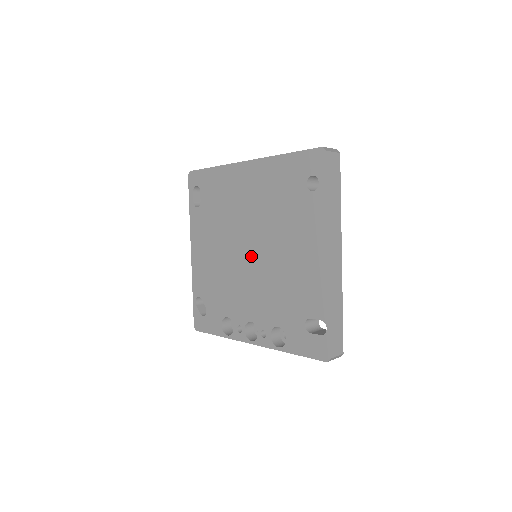
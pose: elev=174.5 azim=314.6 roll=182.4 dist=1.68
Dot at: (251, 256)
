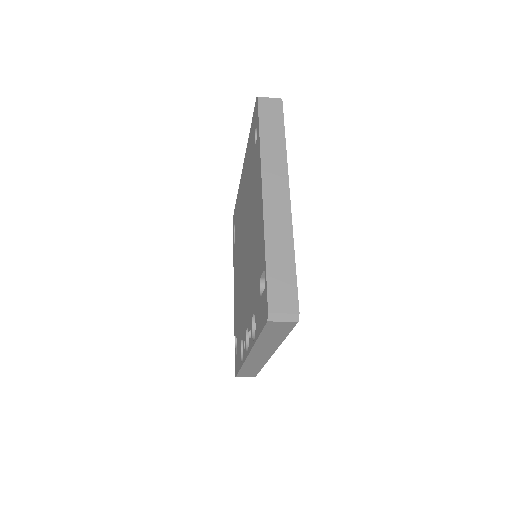
Dot at: (245, 253)
